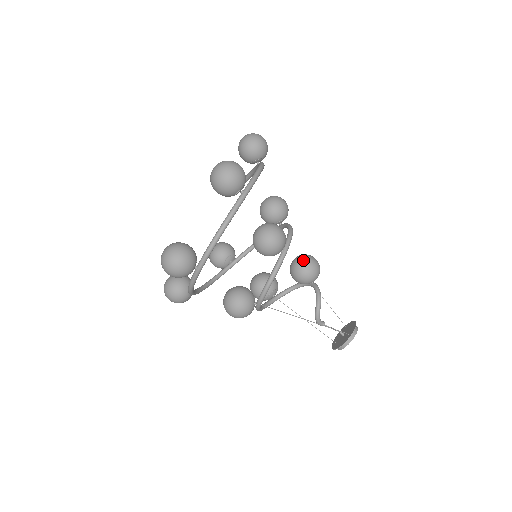
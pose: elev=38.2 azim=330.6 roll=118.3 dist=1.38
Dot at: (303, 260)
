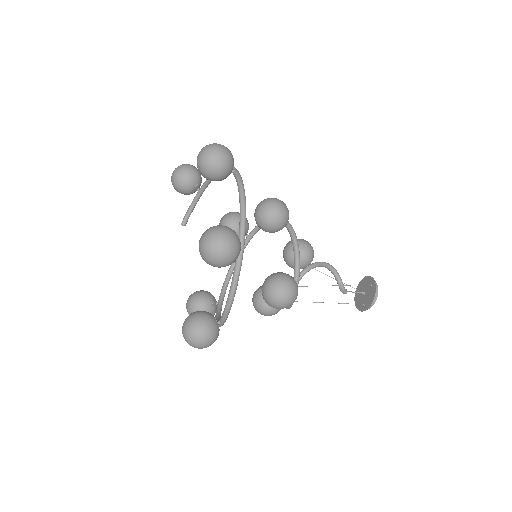
Dot at: occluded
